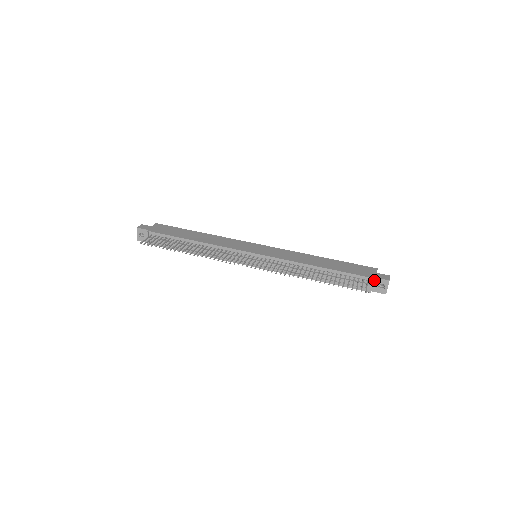
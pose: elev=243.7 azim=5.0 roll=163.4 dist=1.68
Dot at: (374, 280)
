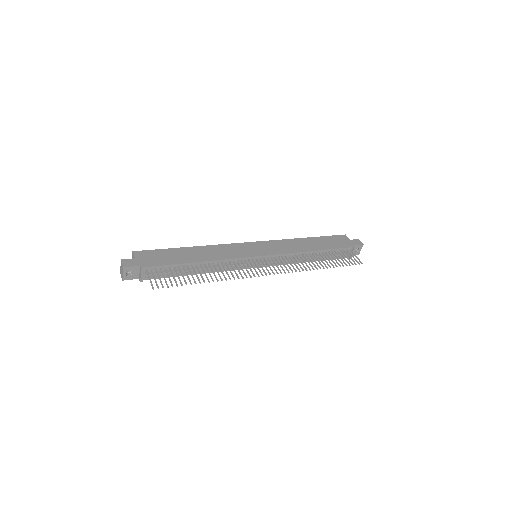
Dot at: (353, 248)
